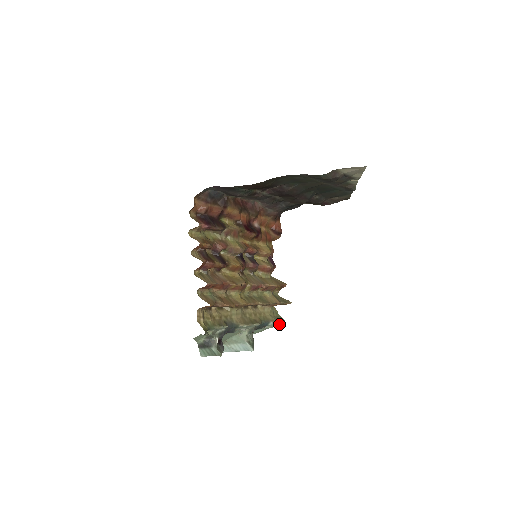
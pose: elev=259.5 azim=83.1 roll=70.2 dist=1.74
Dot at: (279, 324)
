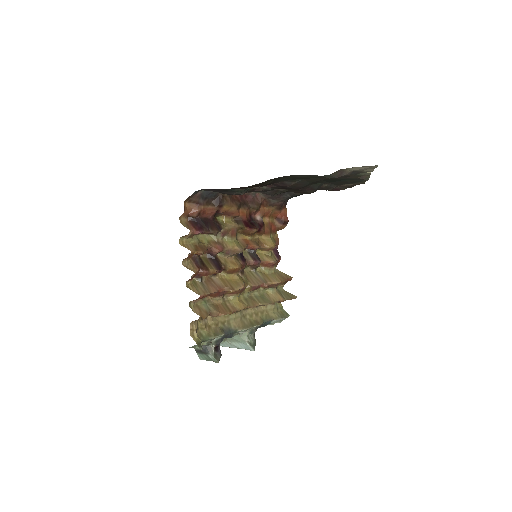
Dot at: (283, 319)
